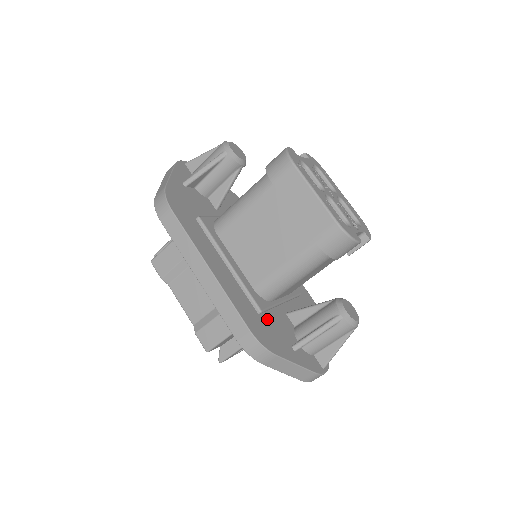
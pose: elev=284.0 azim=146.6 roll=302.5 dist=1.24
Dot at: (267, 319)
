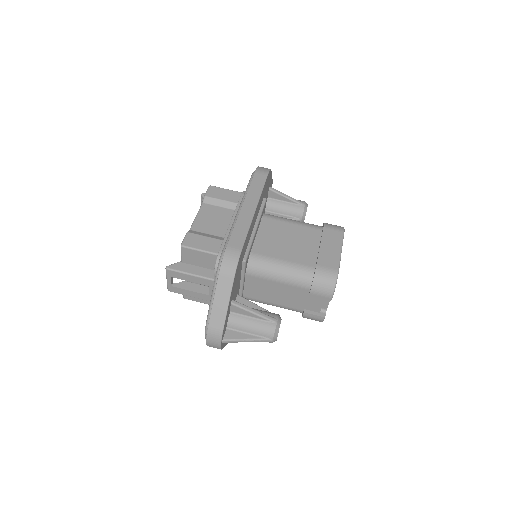
Dot at: (240, 270)
